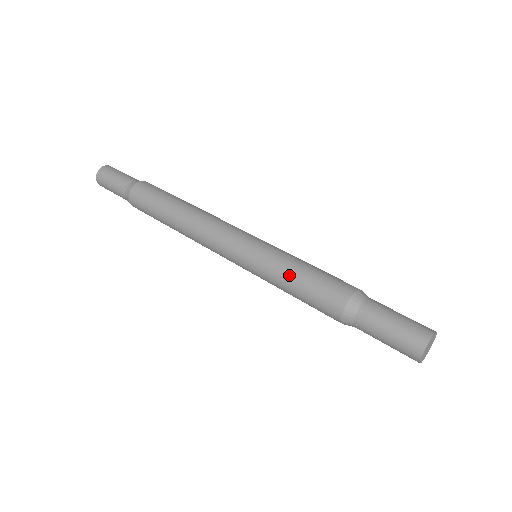
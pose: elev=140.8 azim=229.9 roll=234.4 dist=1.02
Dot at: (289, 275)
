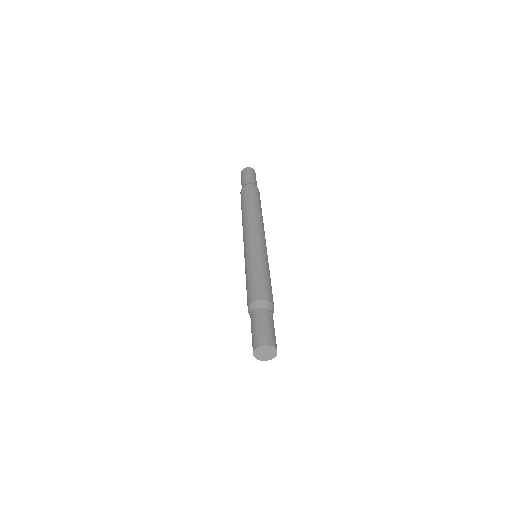
Dot at: (255, 269)
